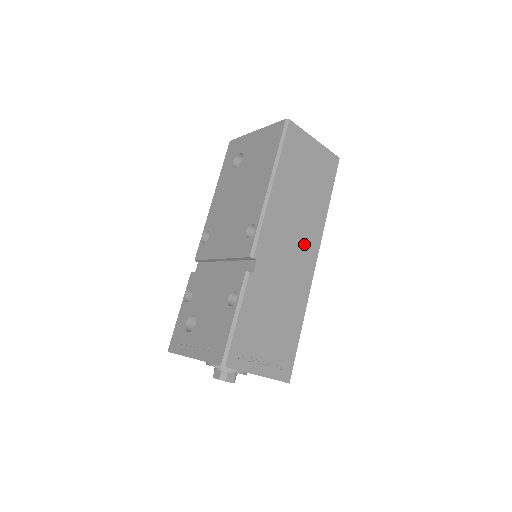
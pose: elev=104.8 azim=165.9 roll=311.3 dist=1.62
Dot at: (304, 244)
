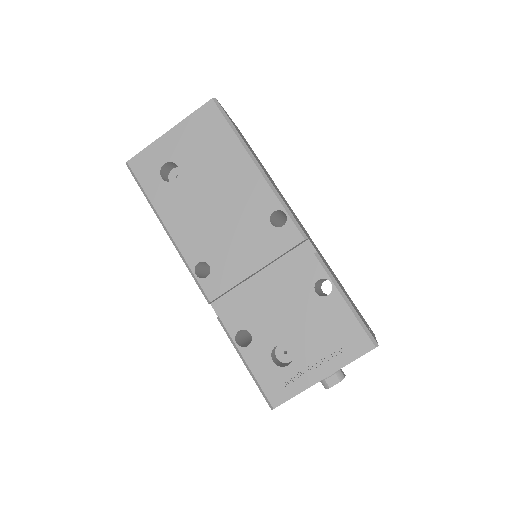
Dot at: occluded
